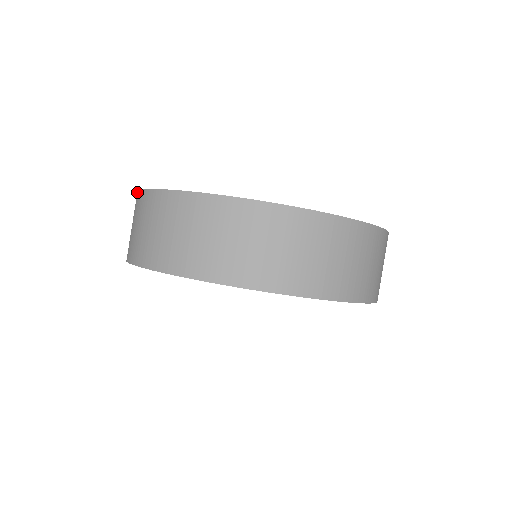
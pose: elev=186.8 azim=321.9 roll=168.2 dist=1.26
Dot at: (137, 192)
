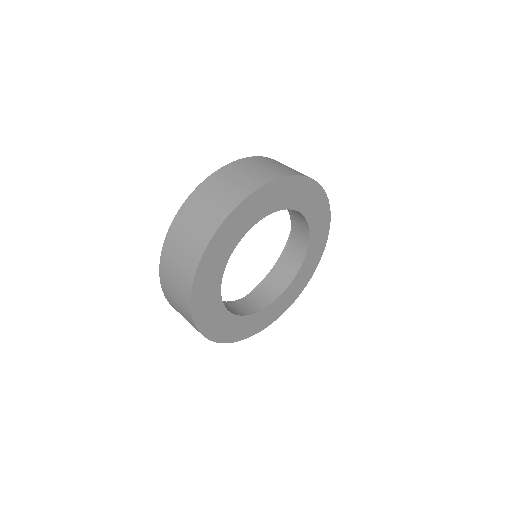
Dot at: (221, 168)
